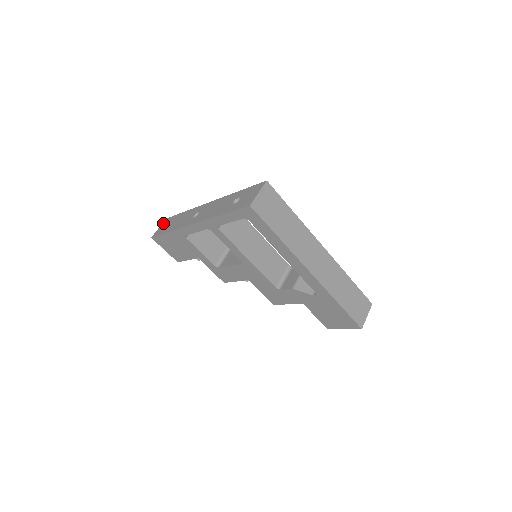
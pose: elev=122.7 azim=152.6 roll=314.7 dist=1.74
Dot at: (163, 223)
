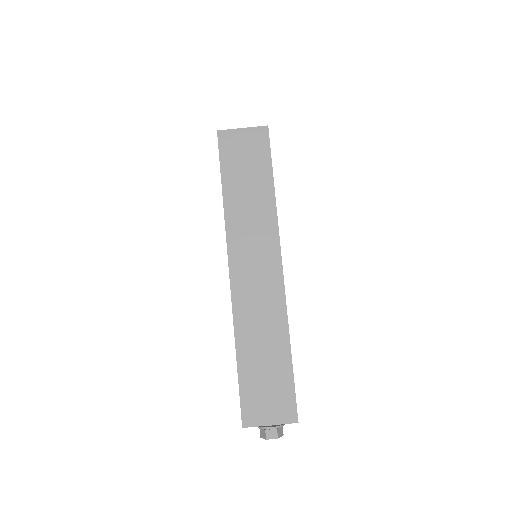
Dot at: occluded
